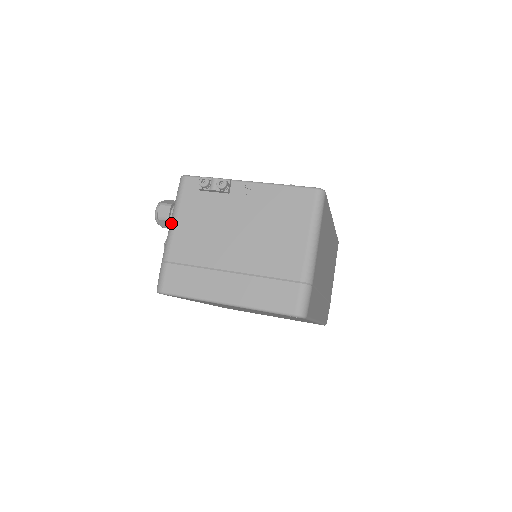
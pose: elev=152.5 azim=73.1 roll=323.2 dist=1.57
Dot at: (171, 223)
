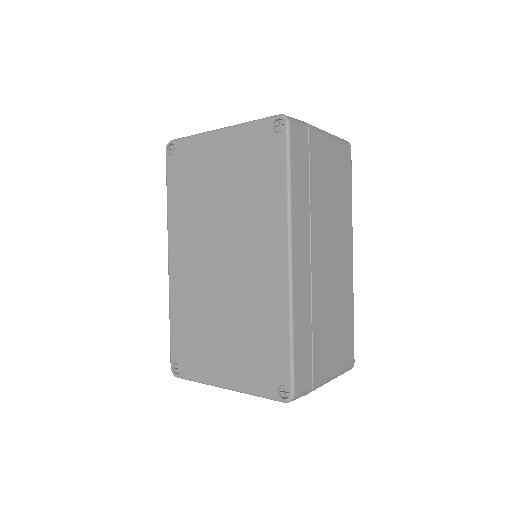
Dot at: occluded
